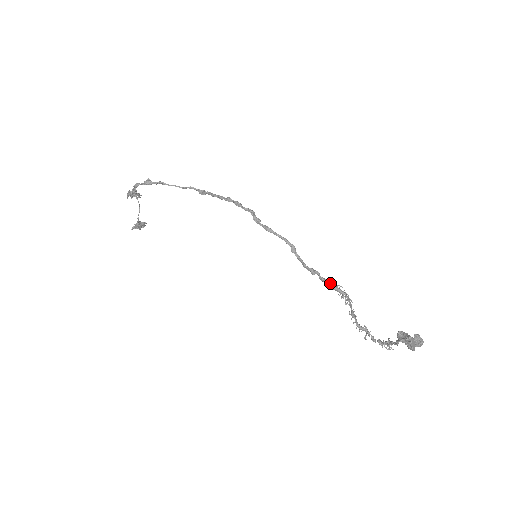
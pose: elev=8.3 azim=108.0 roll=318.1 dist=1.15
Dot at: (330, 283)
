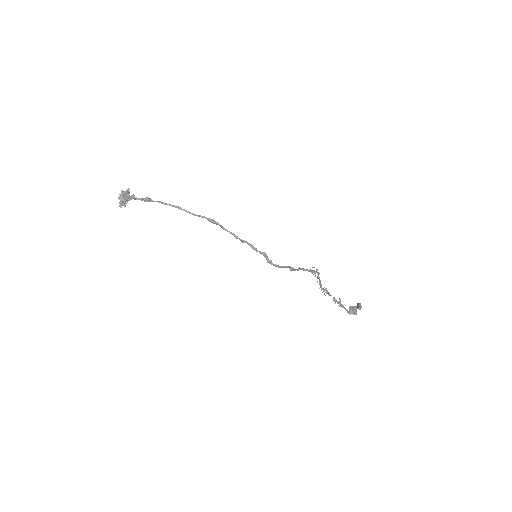
Dot at: (309, 271)
